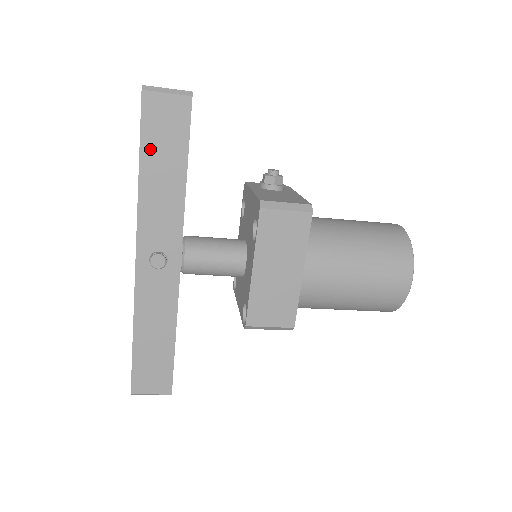
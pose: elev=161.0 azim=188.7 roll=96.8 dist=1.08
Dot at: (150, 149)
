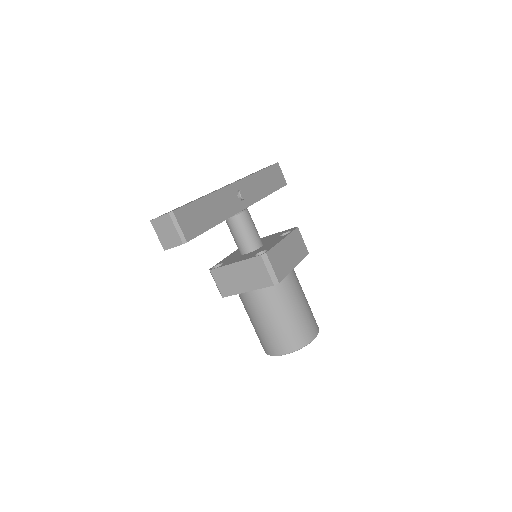
Dot at: (268, 173)
